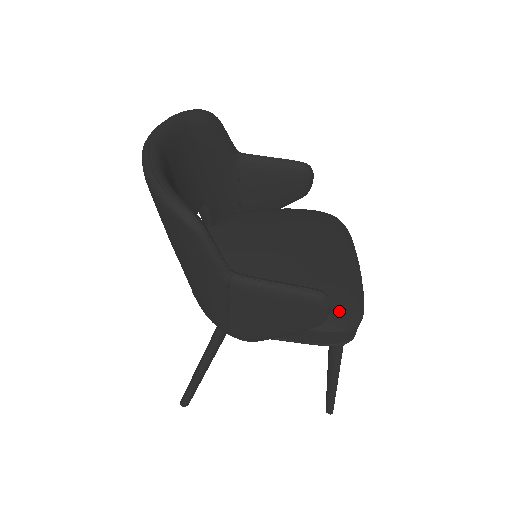
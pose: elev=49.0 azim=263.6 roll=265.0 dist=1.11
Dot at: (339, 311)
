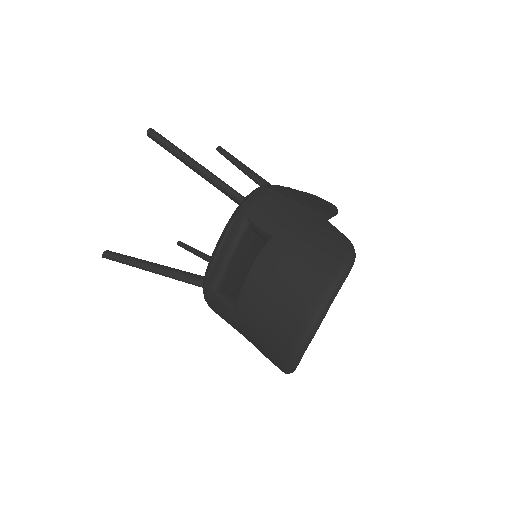
Dot at: occluded
